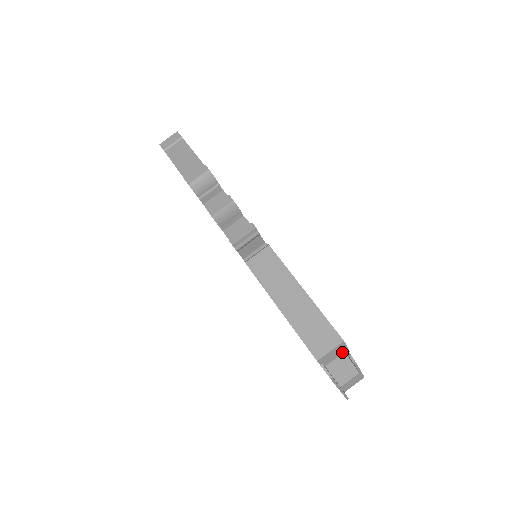
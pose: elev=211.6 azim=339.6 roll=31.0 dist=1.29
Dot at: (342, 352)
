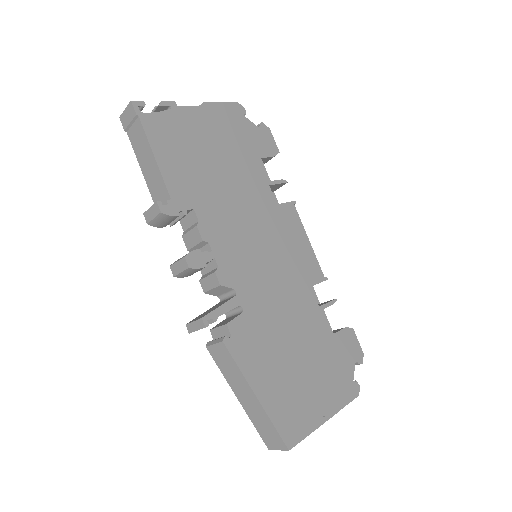
Dot at: (297, 440)
